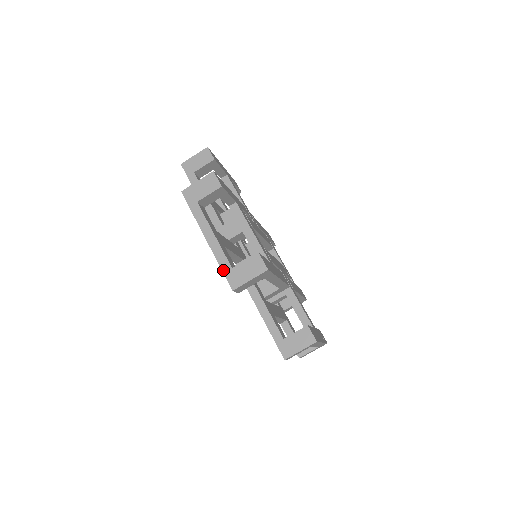
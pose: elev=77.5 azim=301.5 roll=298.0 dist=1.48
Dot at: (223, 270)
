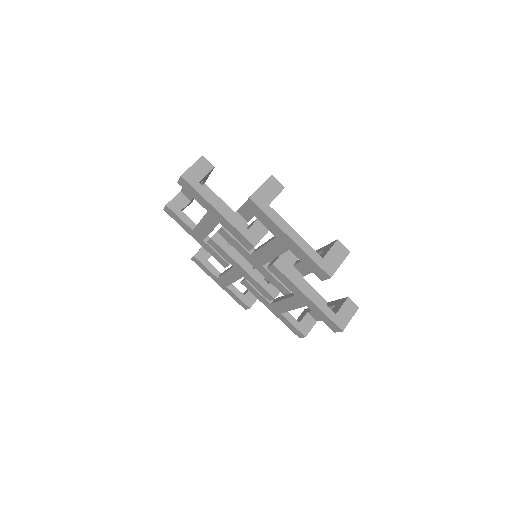
Dot at: (317, 262)
